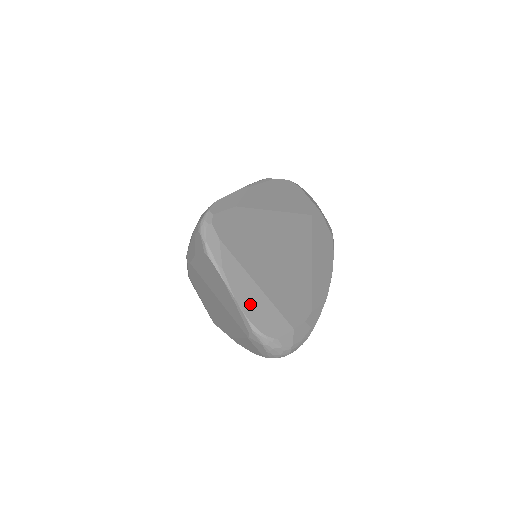
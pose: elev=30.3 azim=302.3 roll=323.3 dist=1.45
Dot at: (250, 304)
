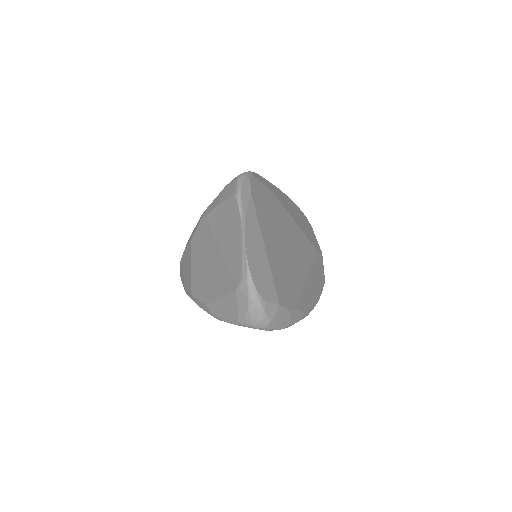
Dot at: (254, 257)
